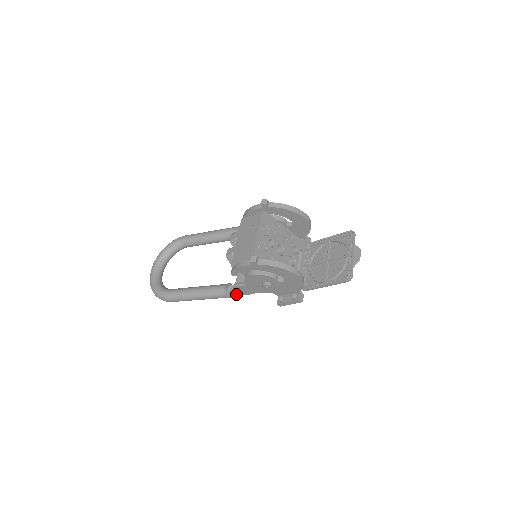
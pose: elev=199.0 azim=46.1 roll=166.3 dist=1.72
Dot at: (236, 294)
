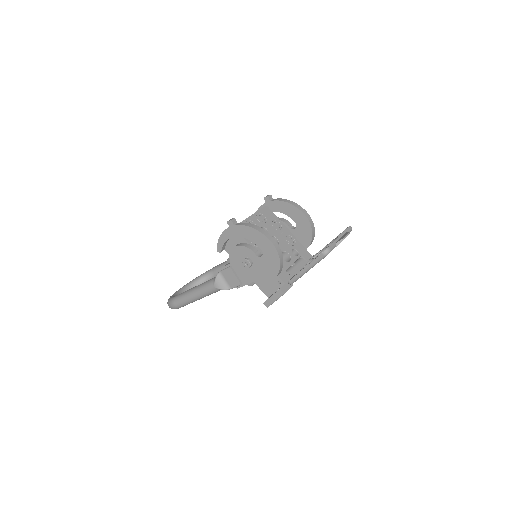
Dot at: (225, 285)
